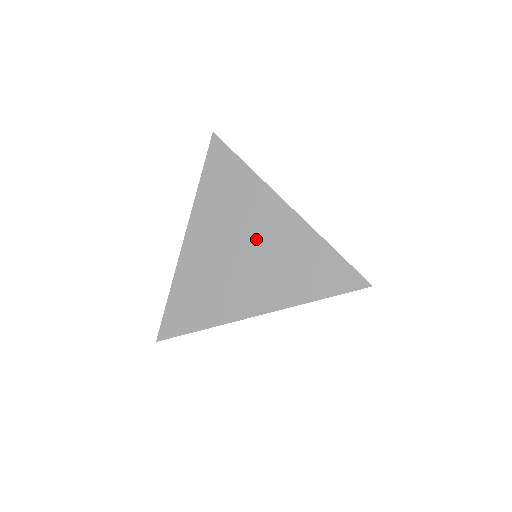
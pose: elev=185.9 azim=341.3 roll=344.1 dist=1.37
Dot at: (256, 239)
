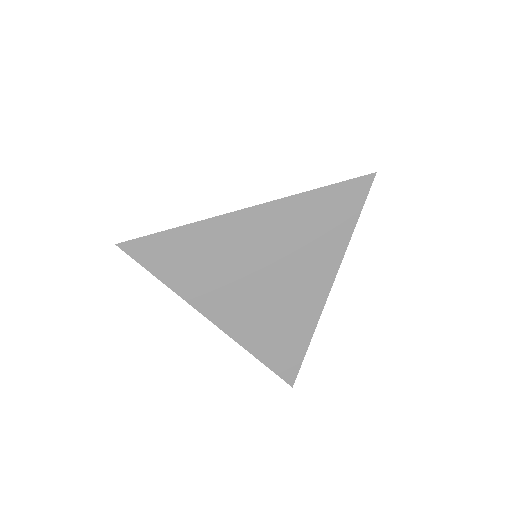
Dot at: (264, 256)
